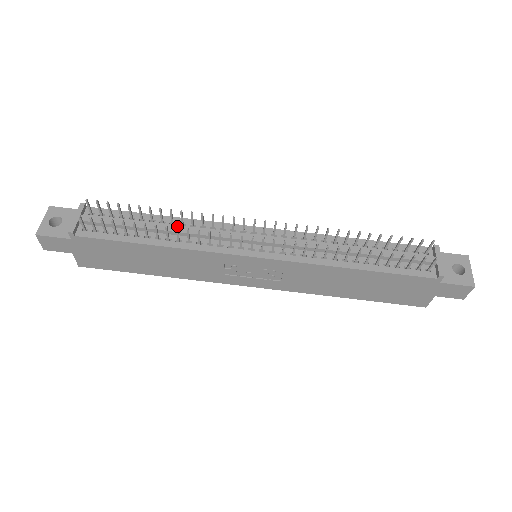
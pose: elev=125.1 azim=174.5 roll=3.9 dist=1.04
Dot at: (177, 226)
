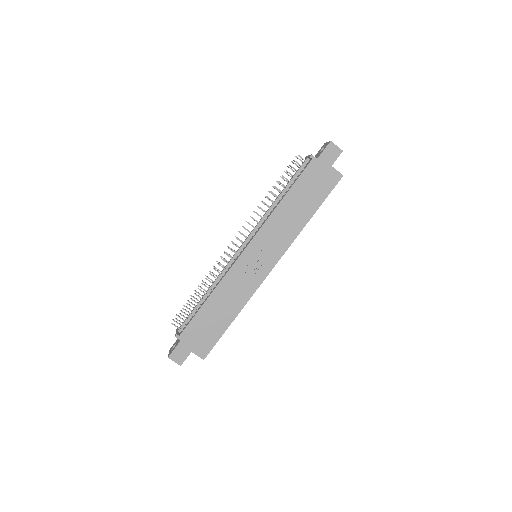
Dot at: (212, 284)
